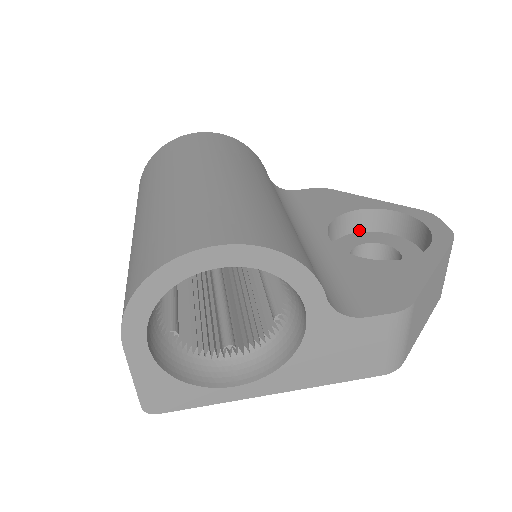
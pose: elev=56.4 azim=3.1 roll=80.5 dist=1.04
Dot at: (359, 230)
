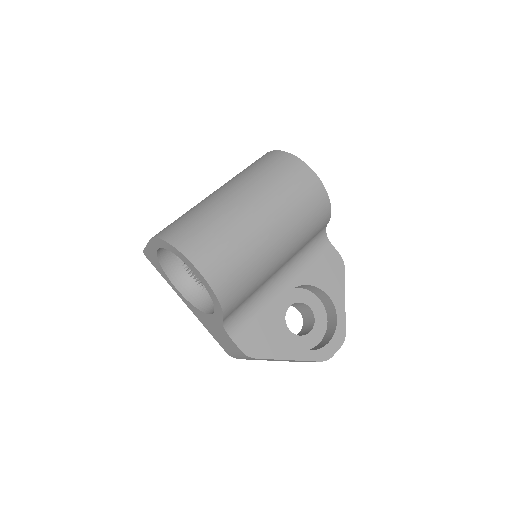
Dot at: (321, 299)
